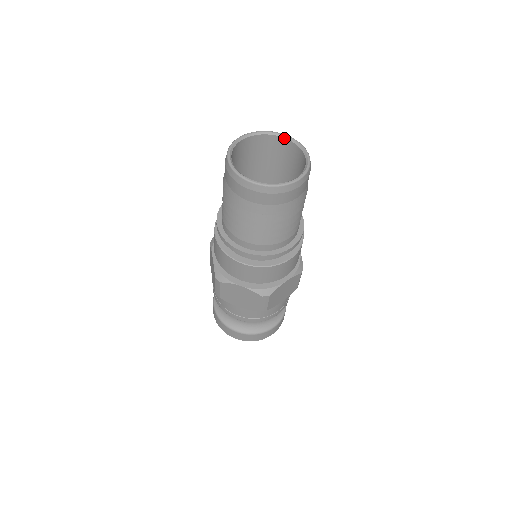
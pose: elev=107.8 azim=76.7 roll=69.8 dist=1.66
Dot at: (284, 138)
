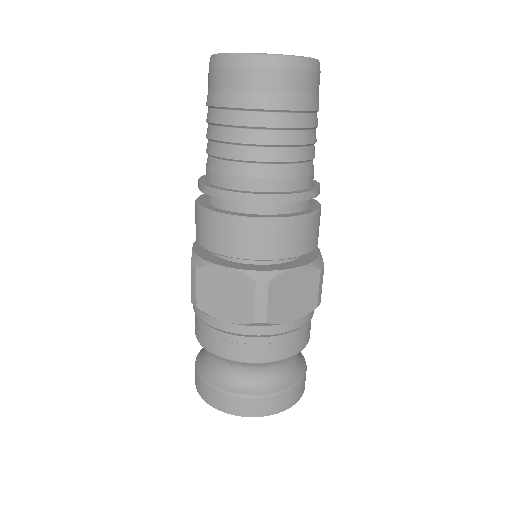
Dot at: occluded
